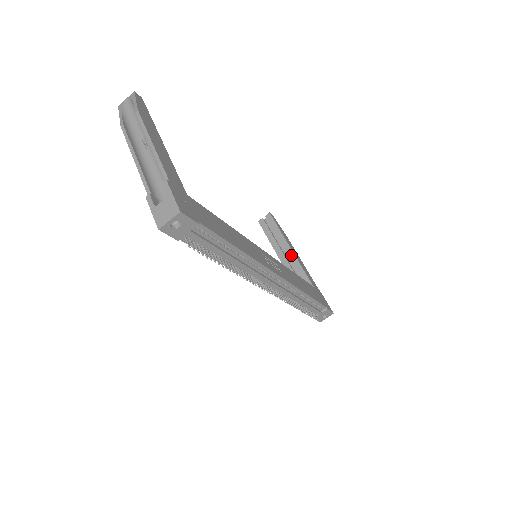
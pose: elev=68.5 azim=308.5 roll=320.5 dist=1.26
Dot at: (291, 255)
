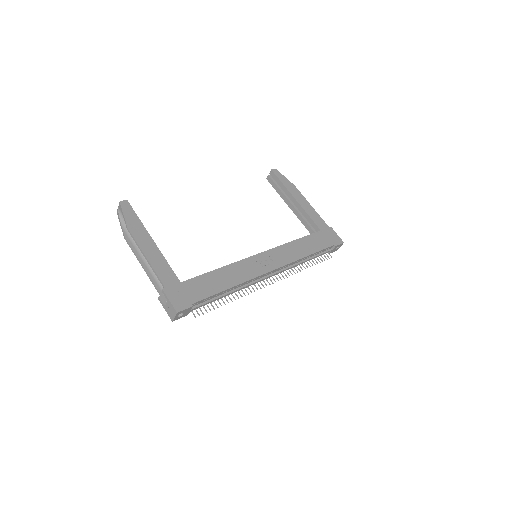
Dot at: (298, 206)
